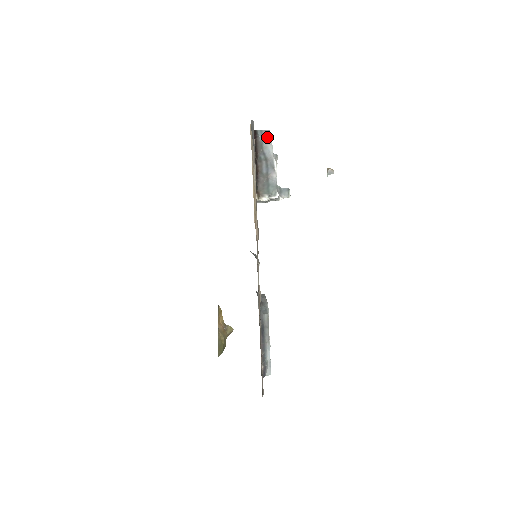
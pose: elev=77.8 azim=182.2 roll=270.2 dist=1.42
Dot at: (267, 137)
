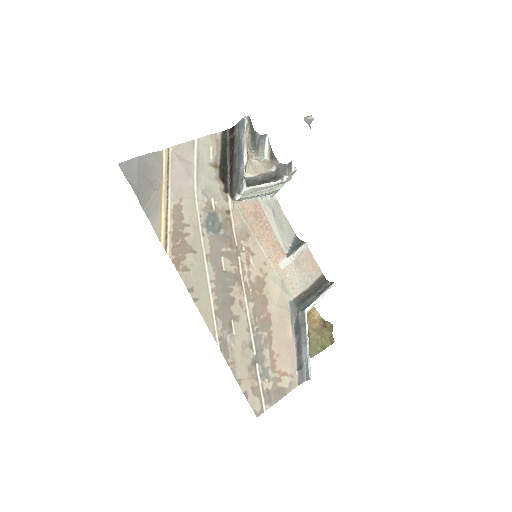
Dot at: (242, 127)
